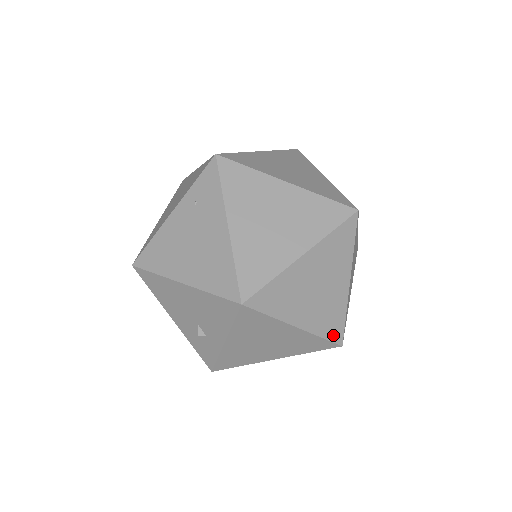
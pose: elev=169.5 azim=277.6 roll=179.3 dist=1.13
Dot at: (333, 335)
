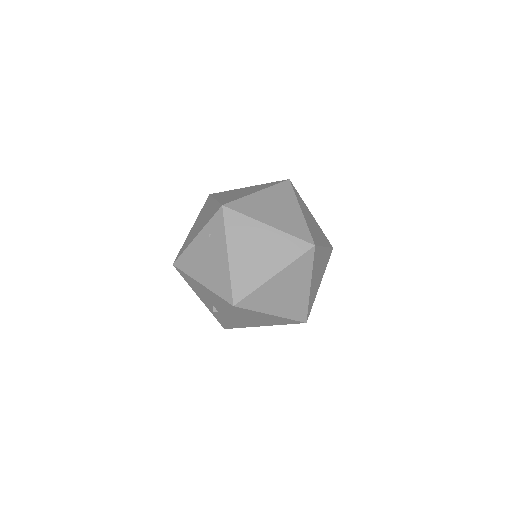
Dot at: (299, 317)
